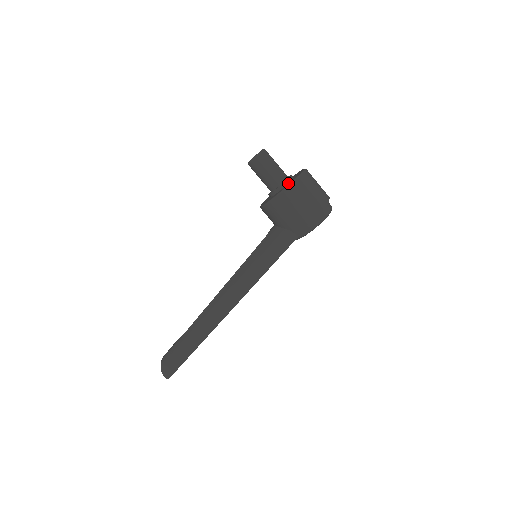
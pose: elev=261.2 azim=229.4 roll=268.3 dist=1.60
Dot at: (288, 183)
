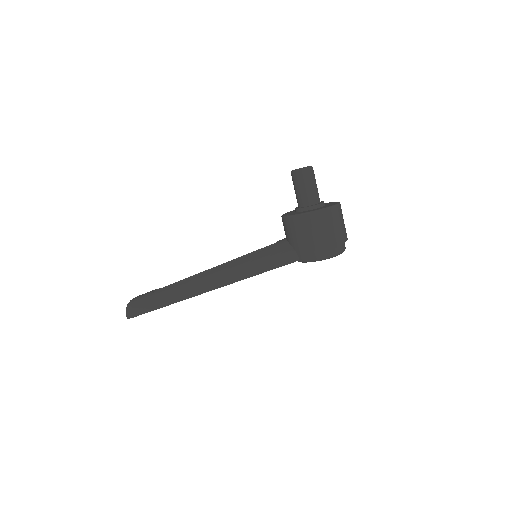
Dot at: (316, 208)
